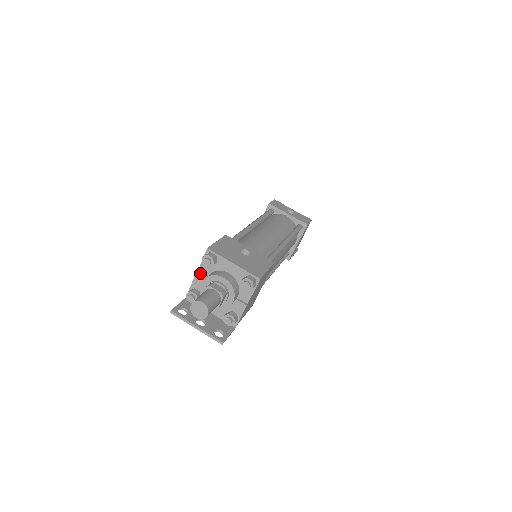
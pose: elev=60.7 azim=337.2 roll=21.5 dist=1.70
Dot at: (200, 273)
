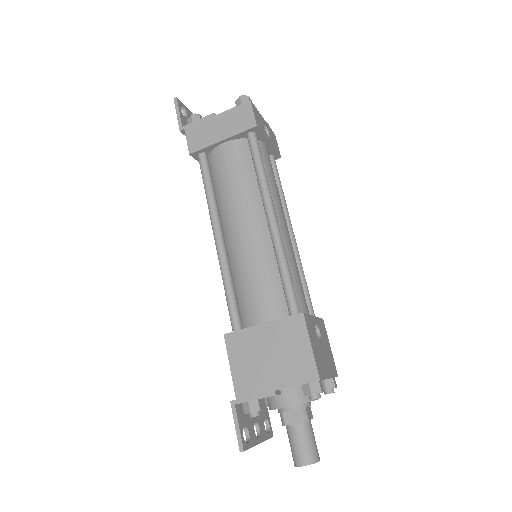
Dot at: occluded
